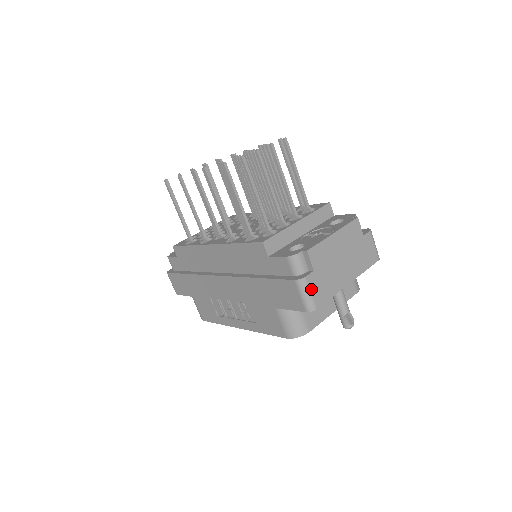
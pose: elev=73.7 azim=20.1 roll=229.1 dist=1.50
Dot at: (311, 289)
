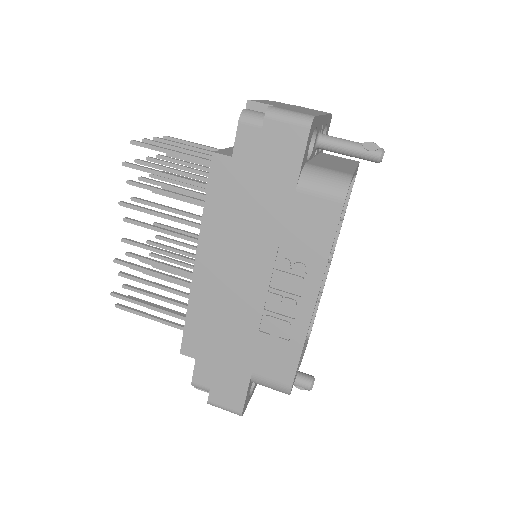
Dot at: (288, 110)
